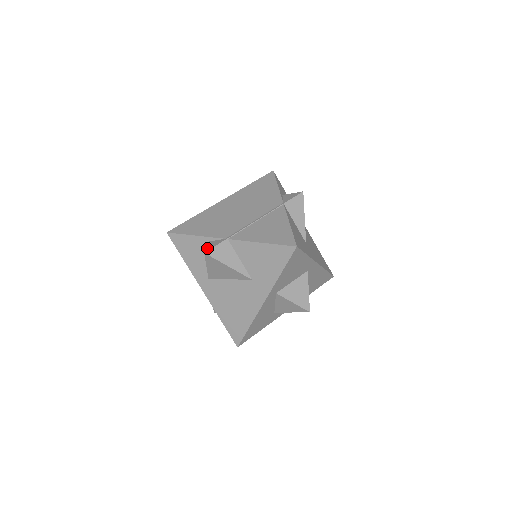
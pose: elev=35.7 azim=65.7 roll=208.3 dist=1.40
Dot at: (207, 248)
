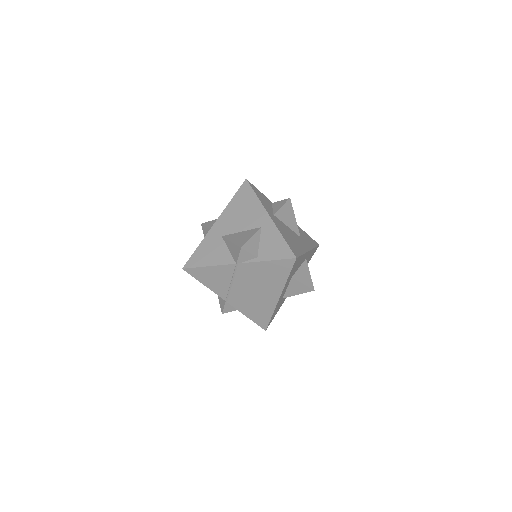
Dot at: occluded
